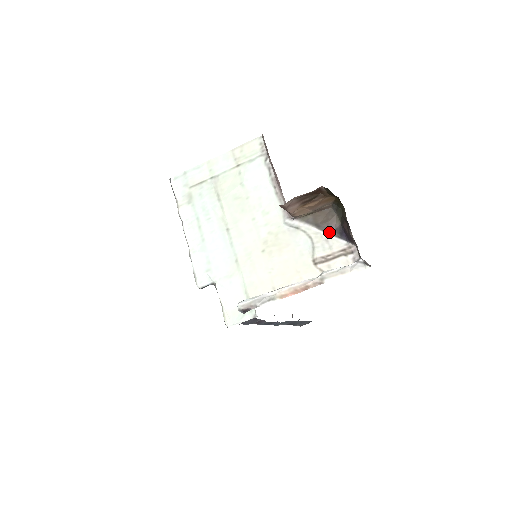
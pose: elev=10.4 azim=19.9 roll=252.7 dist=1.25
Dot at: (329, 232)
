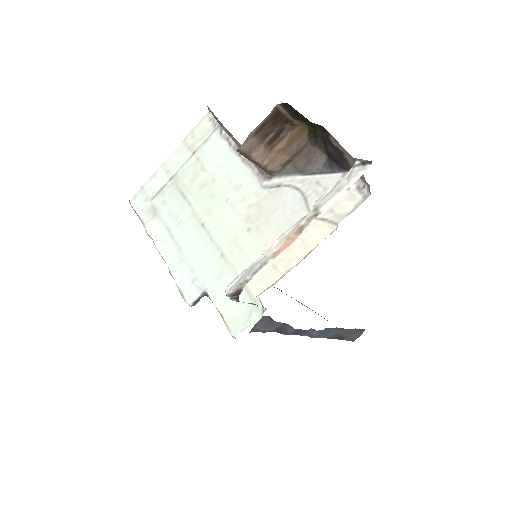
Dot at: (317, 172)
